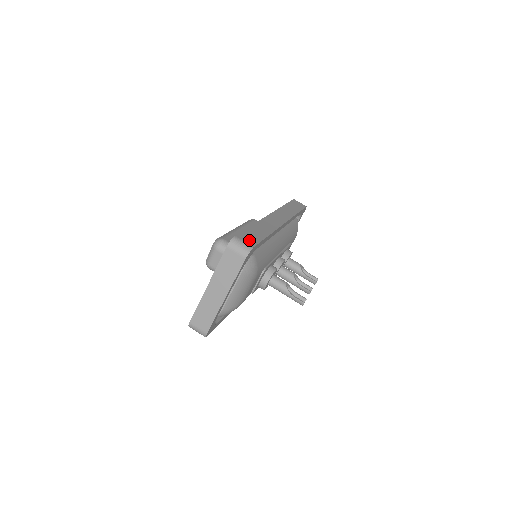
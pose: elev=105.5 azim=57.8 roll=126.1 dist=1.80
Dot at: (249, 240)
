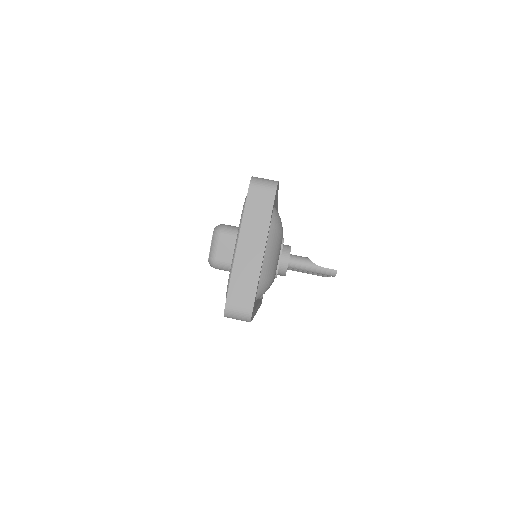
Dot at: occluded
